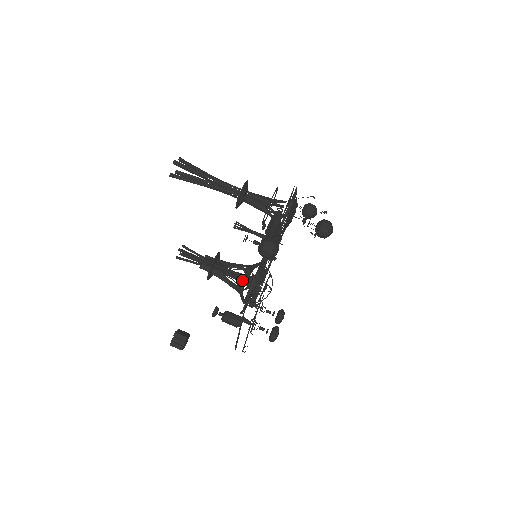
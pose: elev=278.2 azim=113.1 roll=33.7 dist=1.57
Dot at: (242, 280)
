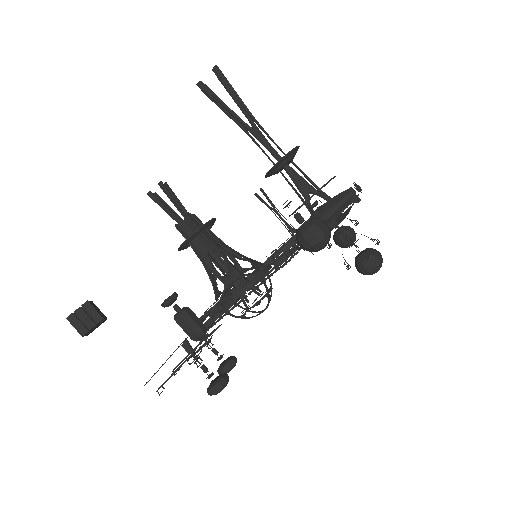
Dot at: occluded
